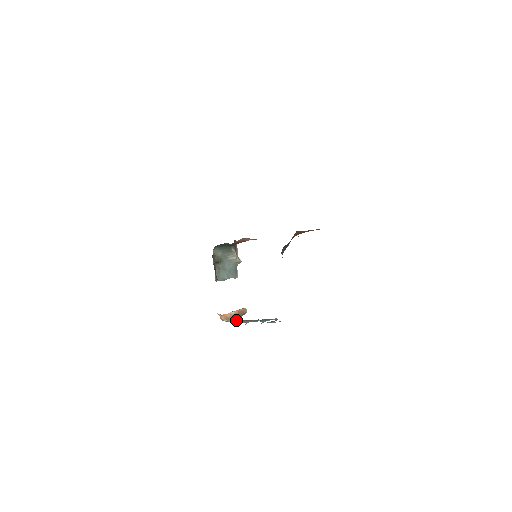
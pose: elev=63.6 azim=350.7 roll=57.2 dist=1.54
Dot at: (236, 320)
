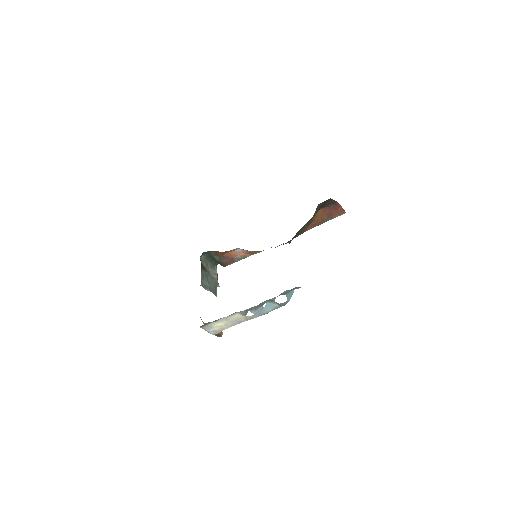
Dot at: (220, 327)
